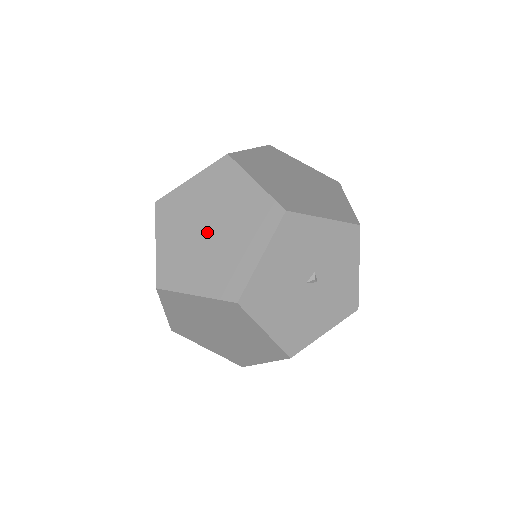
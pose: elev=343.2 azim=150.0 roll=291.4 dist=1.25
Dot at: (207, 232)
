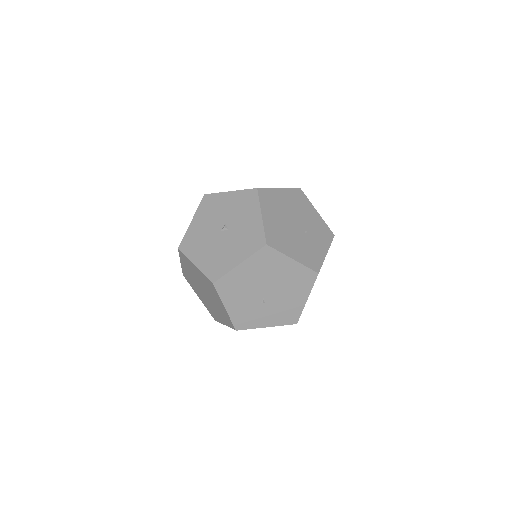
Dot at: occluded
